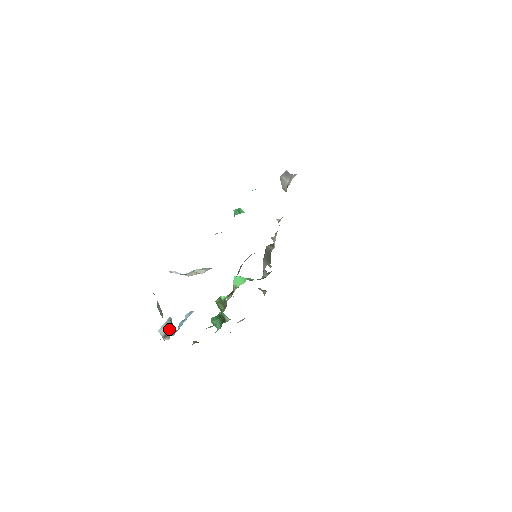
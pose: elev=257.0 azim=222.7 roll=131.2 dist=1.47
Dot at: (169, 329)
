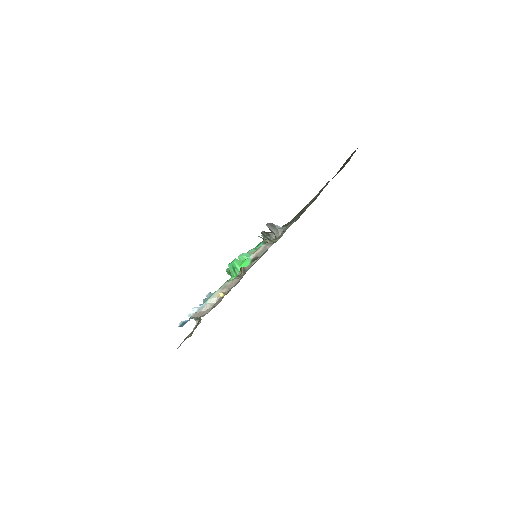
Dot at: occluded
